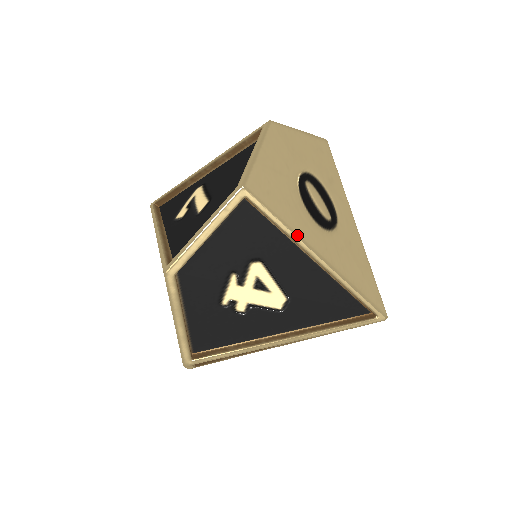
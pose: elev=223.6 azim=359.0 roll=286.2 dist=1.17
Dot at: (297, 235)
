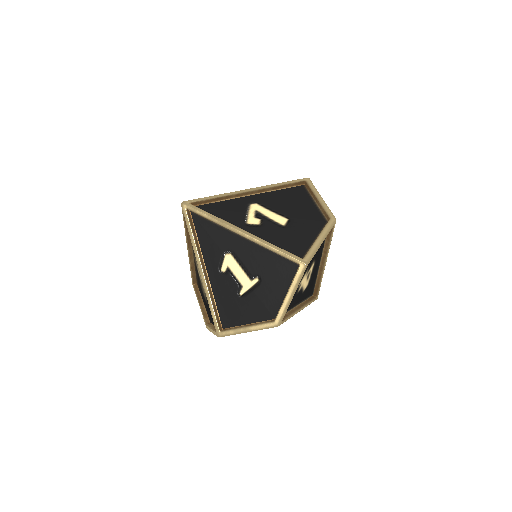
Dot at: occluded
